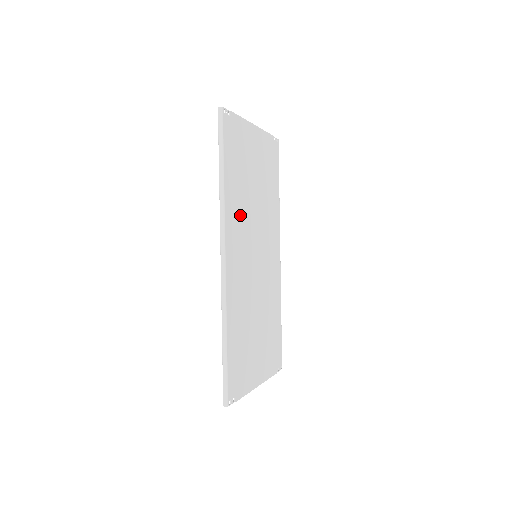
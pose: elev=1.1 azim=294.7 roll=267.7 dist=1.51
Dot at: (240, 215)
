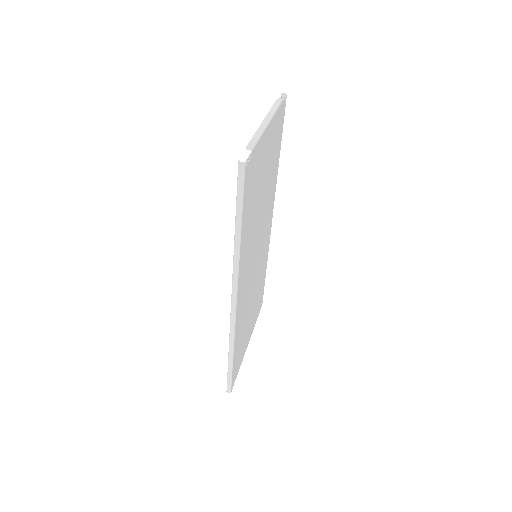
Dot at: (249, 246)
